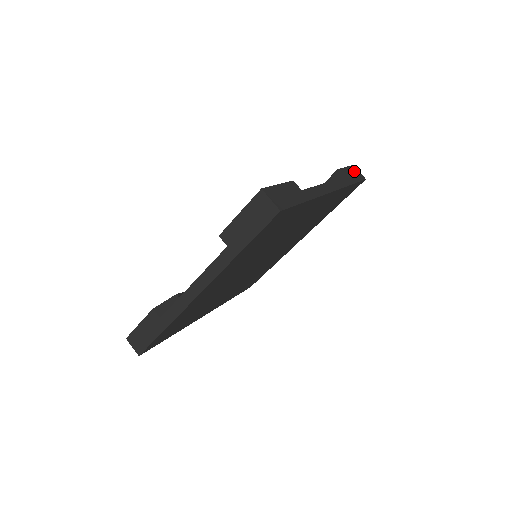
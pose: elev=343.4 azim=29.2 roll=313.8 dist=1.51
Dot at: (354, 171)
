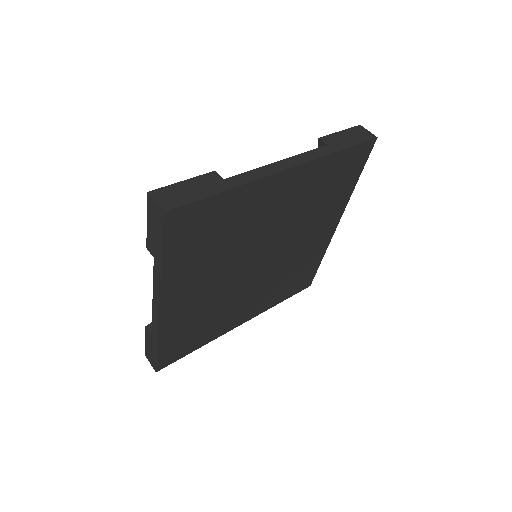
Dot at: (356, 132)
